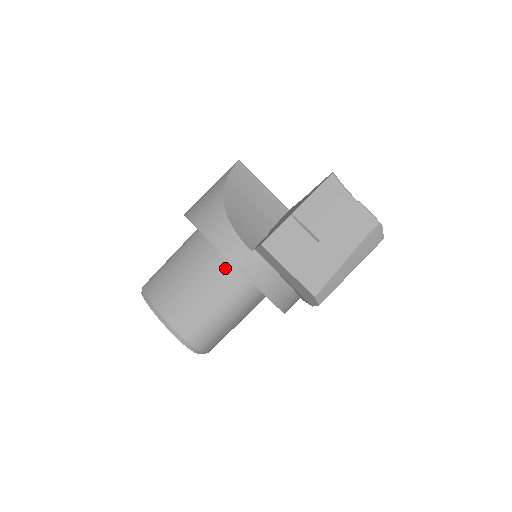
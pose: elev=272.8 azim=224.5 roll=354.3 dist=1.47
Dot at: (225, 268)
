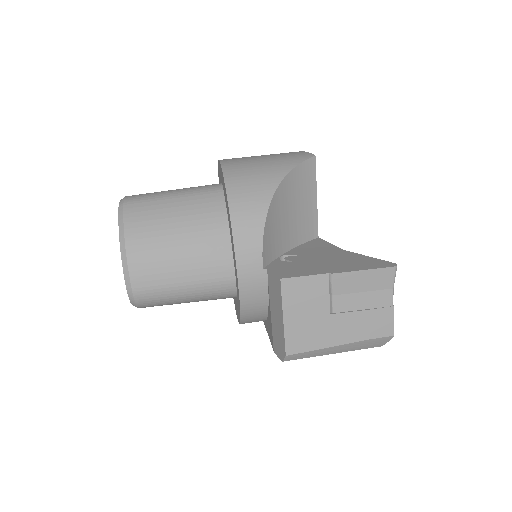
Dot at: (223, 255)
